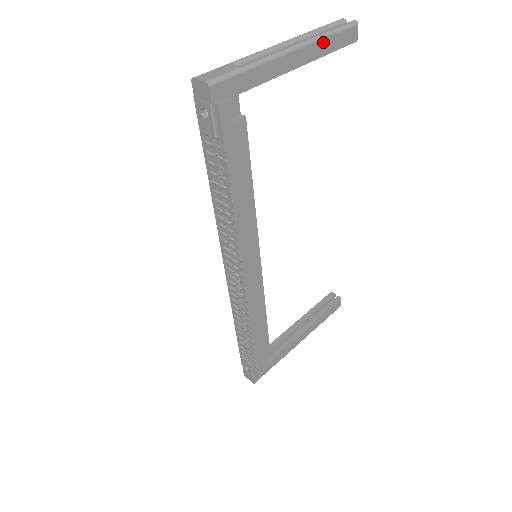
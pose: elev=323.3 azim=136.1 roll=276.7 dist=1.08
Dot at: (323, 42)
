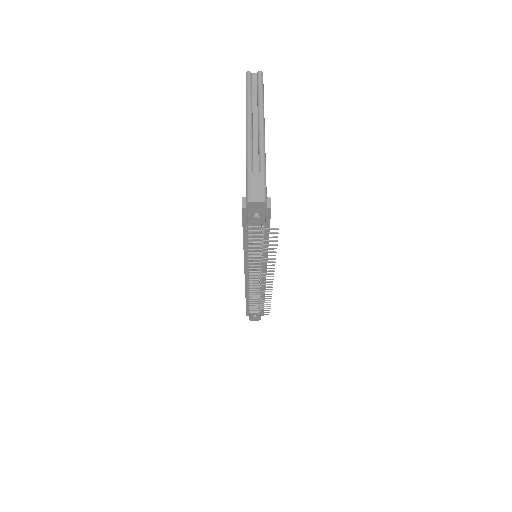
Dot at: occluded
